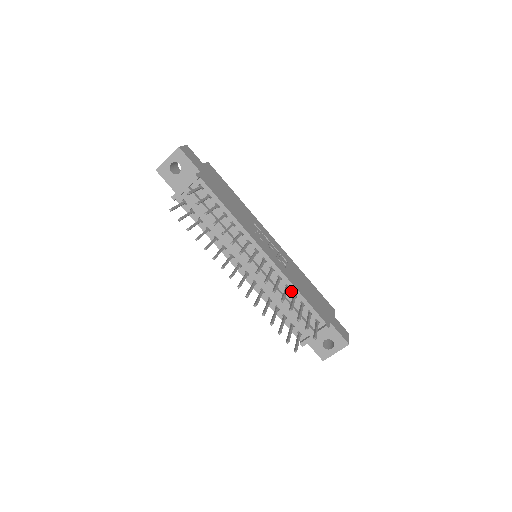
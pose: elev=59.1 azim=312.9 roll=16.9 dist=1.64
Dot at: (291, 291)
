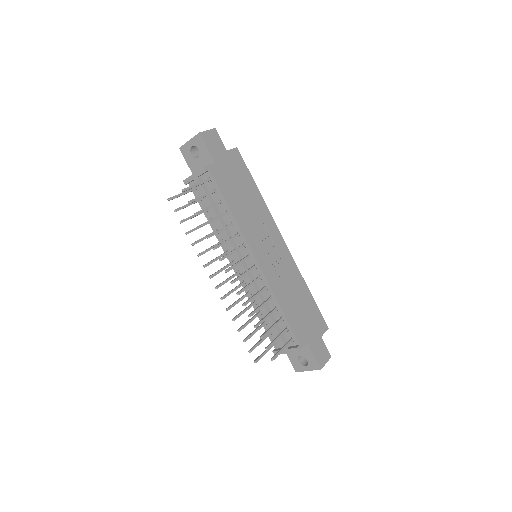
Dot at: (274, 303)
